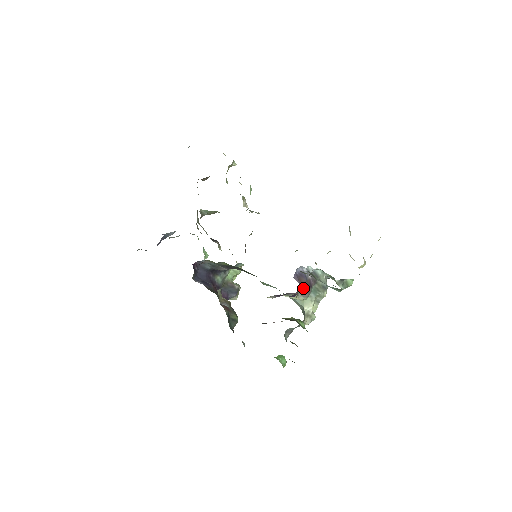
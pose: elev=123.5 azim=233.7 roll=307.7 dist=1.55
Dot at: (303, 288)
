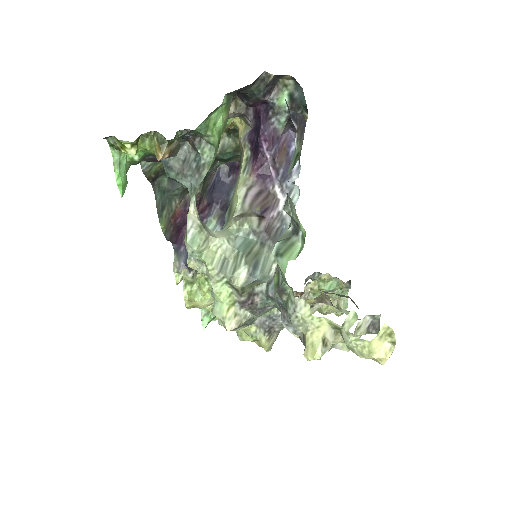
Dot at: (261, 190)
